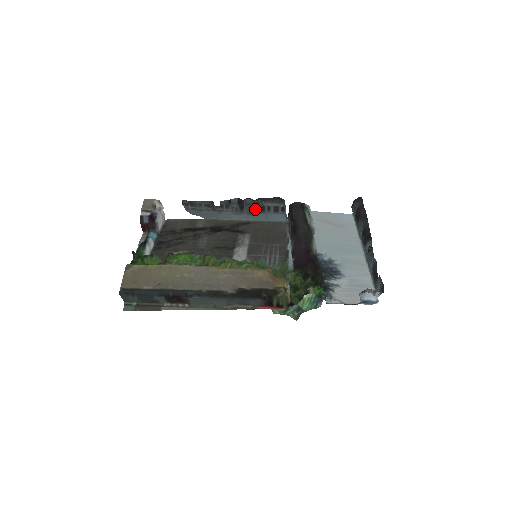
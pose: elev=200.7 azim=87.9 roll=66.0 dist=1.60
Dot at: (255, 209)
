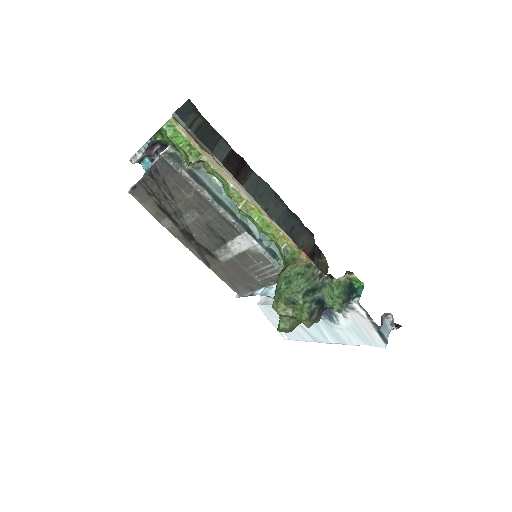
Dot at: occluded
